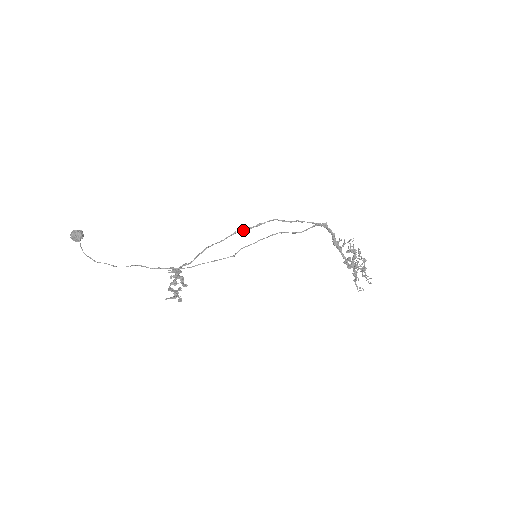
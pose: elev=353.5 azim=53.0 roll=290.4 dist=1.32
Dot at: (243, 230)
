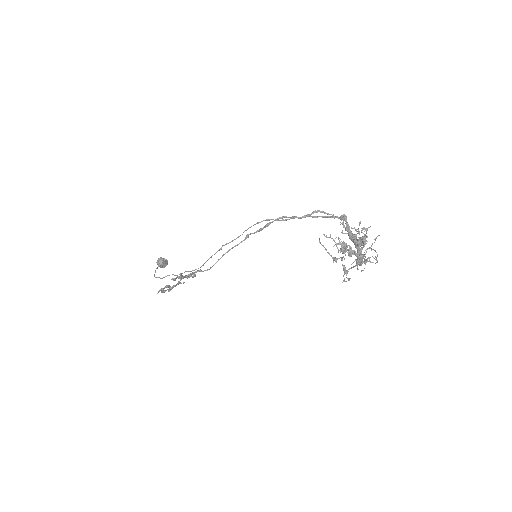
Dot at: occluded
